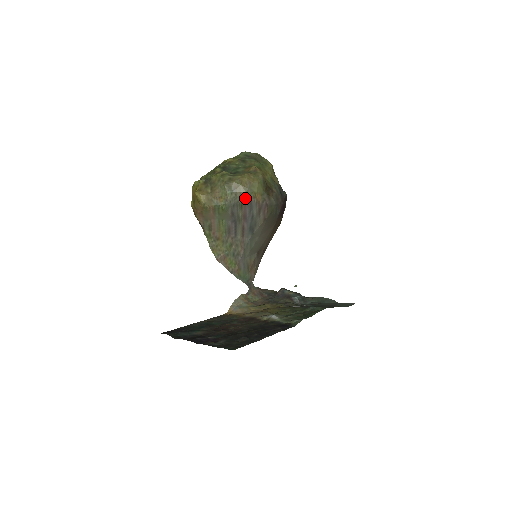
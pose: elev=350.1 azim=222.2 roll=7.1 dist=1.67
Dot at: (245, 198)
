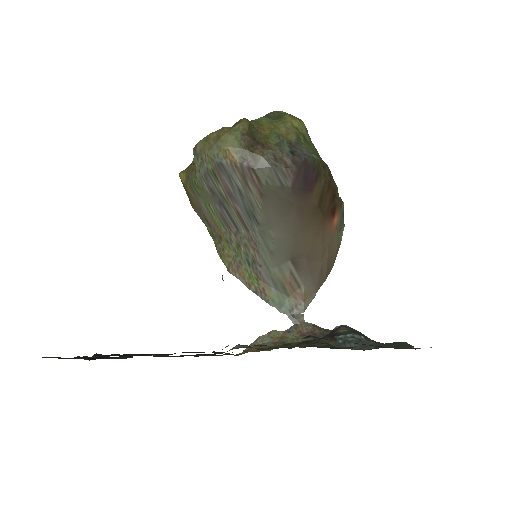
Dot at: (213, 161)
